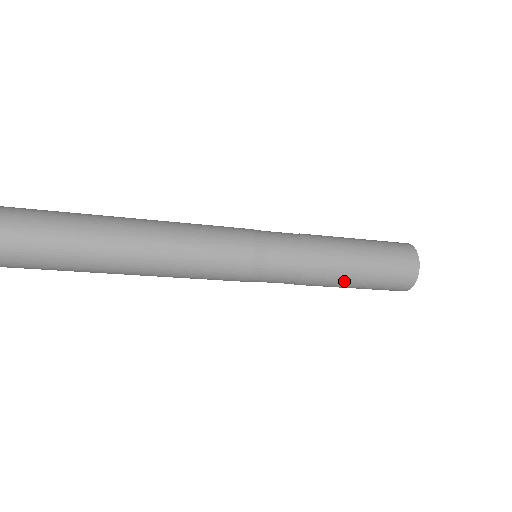
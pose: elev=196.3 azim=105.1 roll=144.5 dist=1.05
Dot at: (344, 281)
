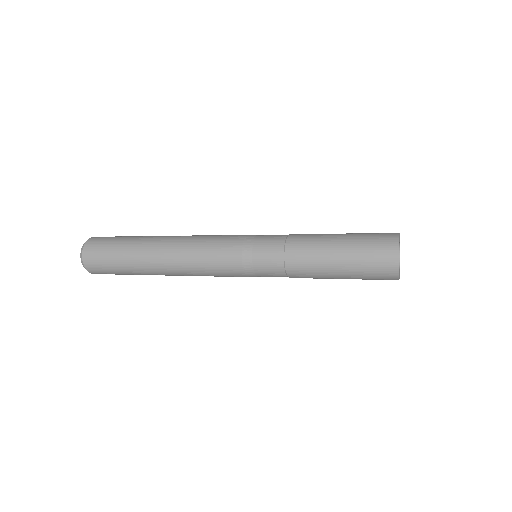
Dot at: (325, 272)
